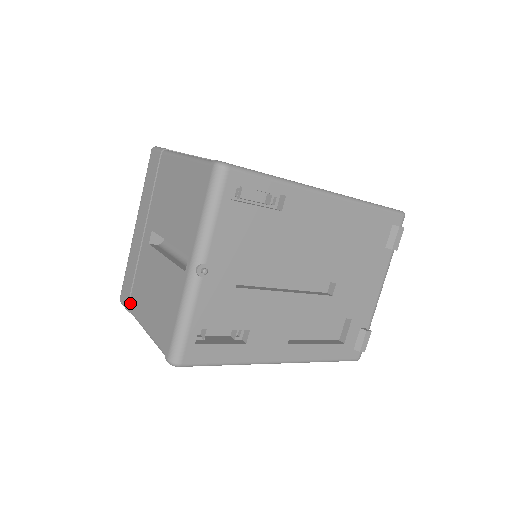
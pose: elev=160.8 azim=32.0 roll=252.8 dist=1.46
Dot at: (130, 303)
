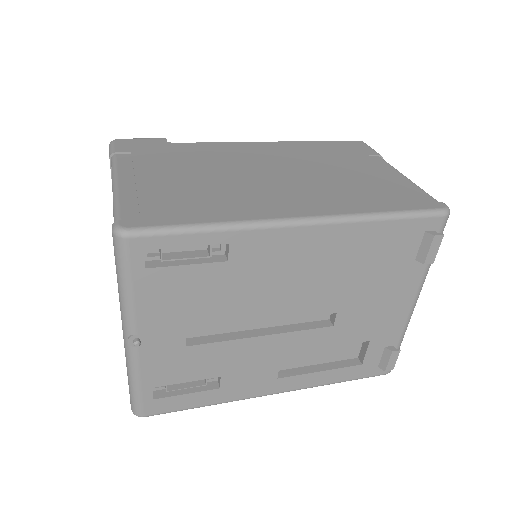
Dot at: occluded
